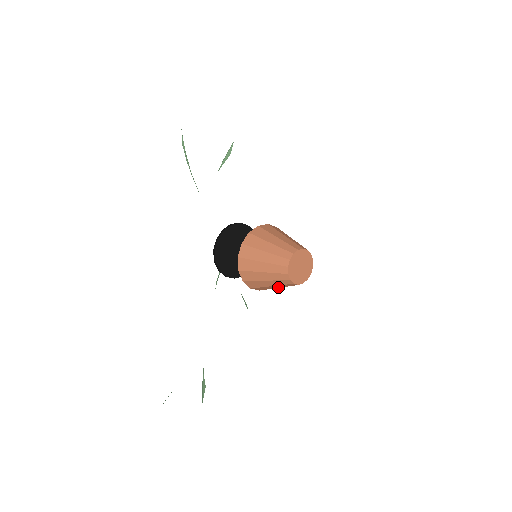
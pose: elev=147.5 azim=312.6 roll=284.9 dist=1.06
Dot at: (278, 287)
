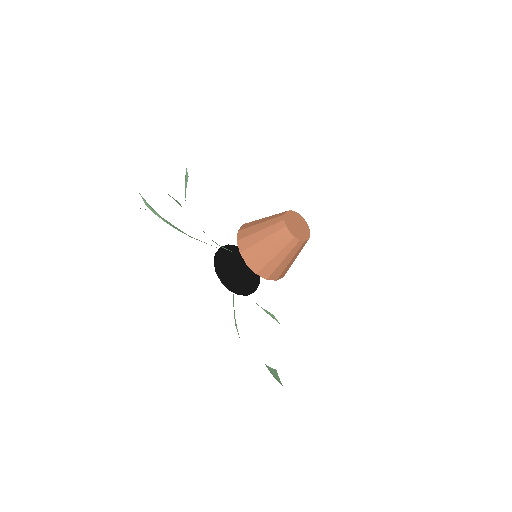
Dot at: (289, 260)
